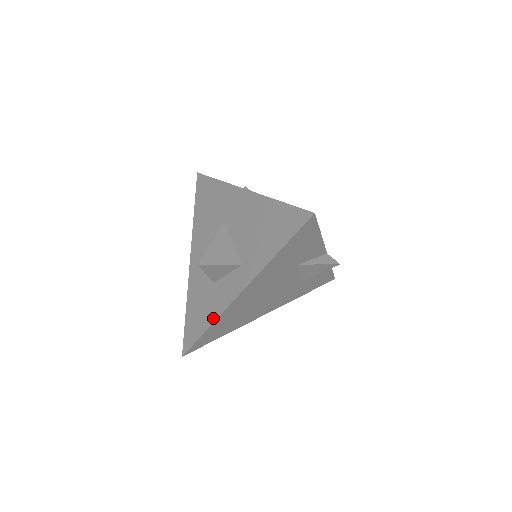
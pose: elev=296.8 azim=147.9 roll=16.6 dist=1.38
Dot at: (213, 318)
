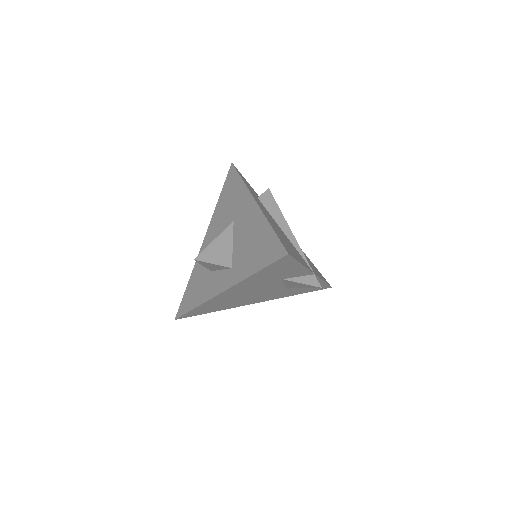
Dot at: (201, 301)
